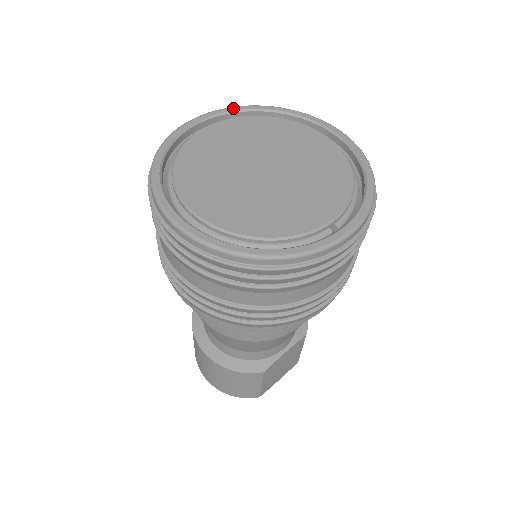
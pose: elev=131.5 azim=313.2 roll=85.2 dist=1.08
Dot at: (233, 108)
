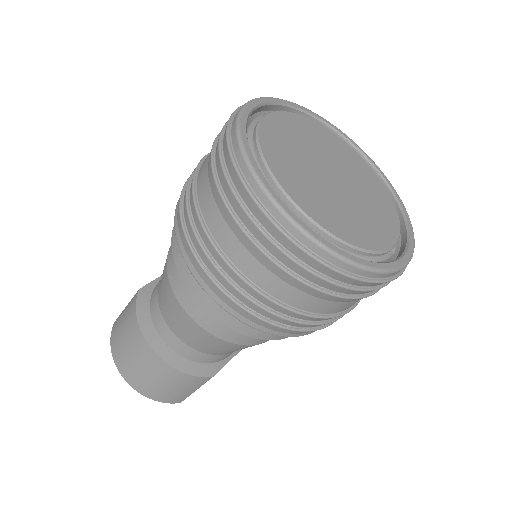
Dot at: (289, 102)
